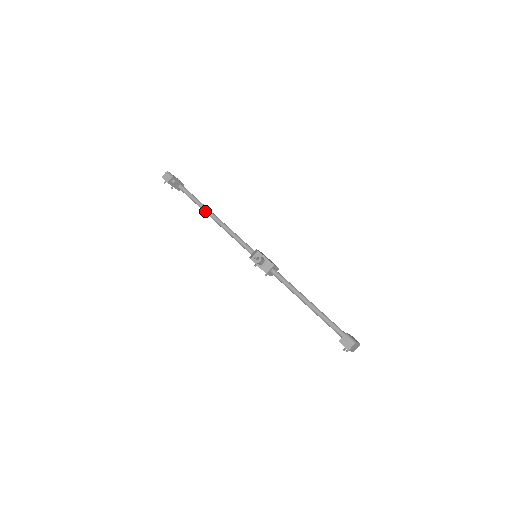
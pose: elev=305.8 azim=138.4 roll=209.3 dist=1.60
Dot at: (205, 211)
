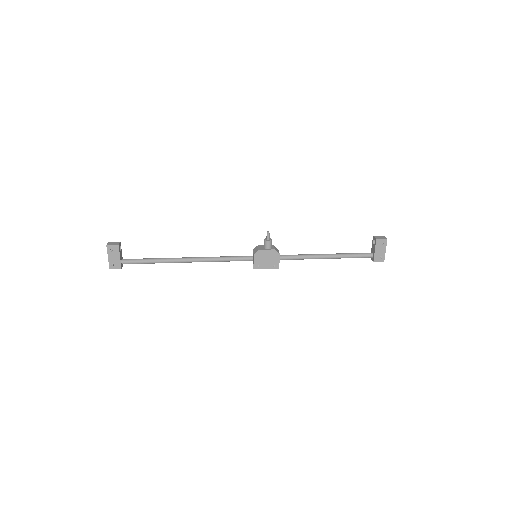
Dot at: (173, 259)
